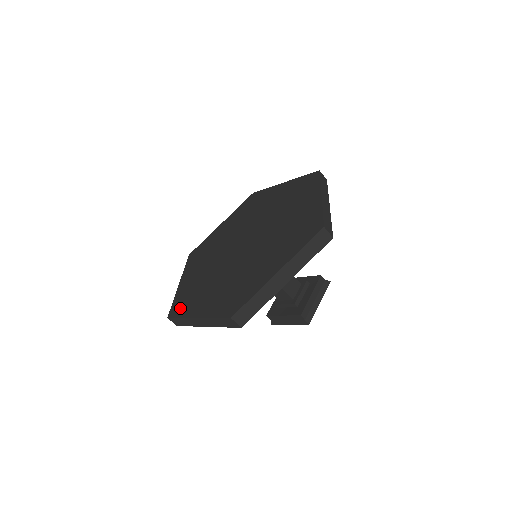
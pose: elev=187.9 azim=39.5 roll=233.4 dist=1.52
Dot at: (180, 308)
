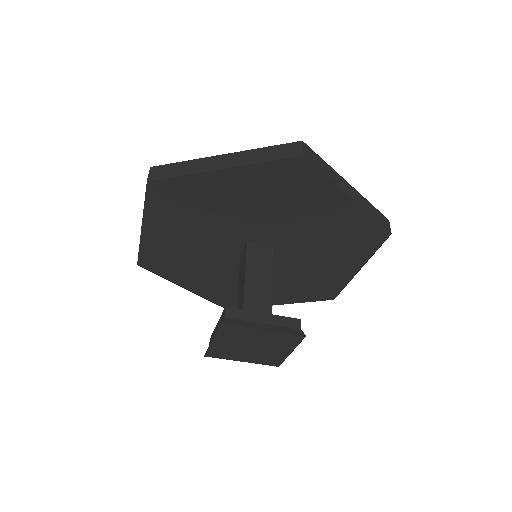
Dot at: occluded
